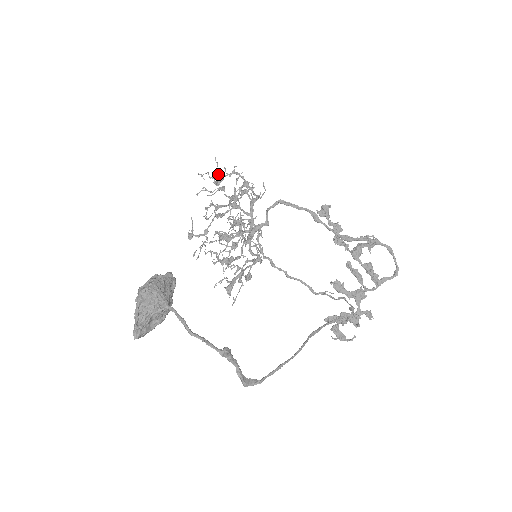
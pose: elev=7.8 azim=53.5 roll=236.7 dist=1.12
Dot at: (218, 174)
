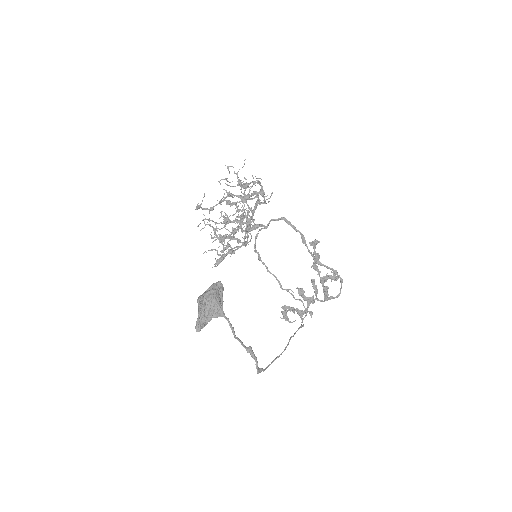
Dot at: occluded
